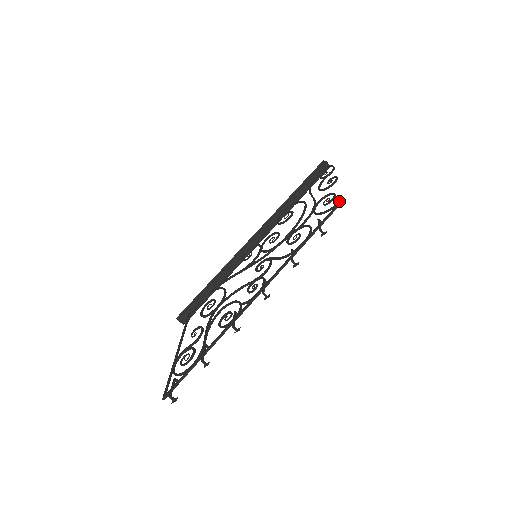
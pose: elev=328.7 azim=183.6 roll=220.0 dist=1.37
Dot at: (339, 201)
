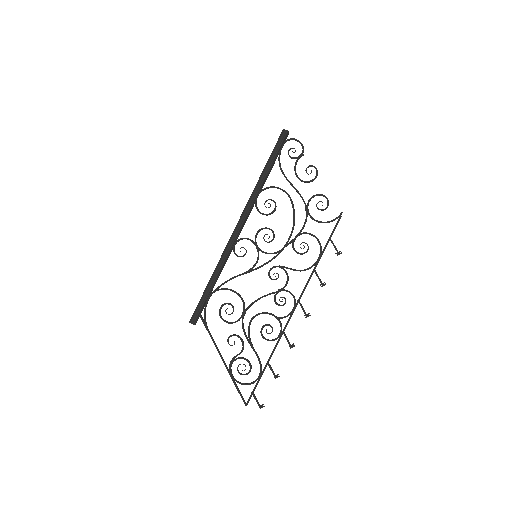
Dot at: (340, 214)
